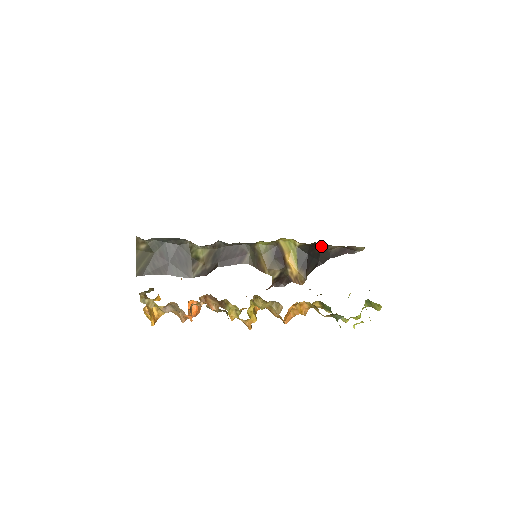
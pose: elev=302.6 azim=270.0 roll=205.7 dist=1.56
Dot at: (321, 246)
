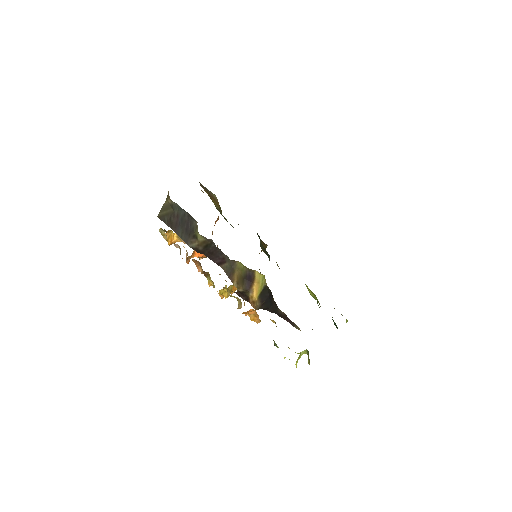
Dot at: occluded
